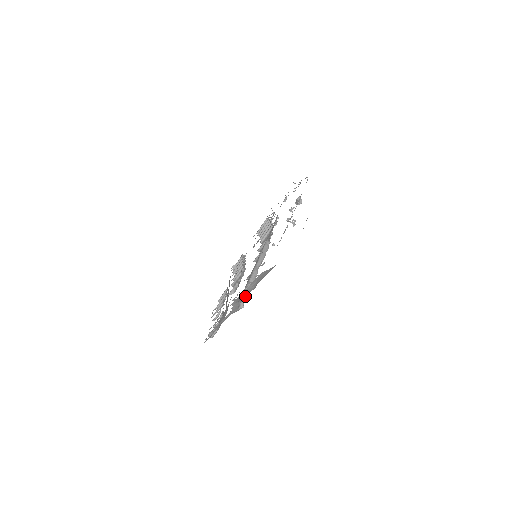
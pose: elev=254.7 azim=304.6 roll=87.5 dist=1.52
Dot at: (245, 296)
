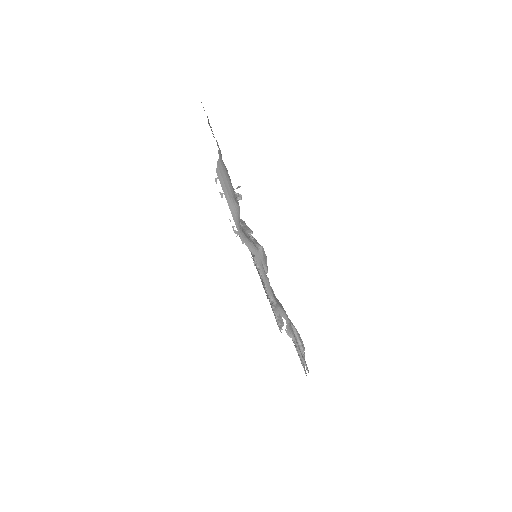
Dot at: (252, 238)
